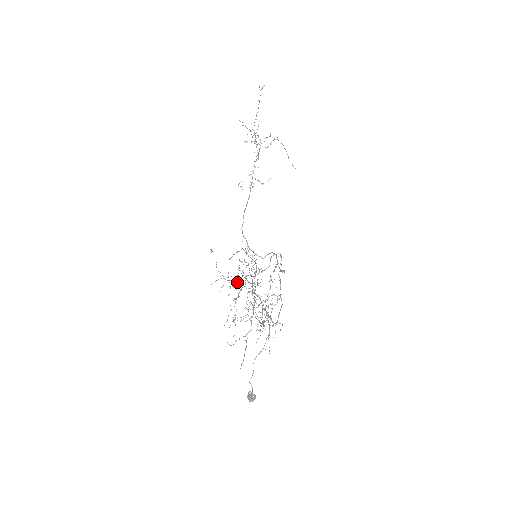
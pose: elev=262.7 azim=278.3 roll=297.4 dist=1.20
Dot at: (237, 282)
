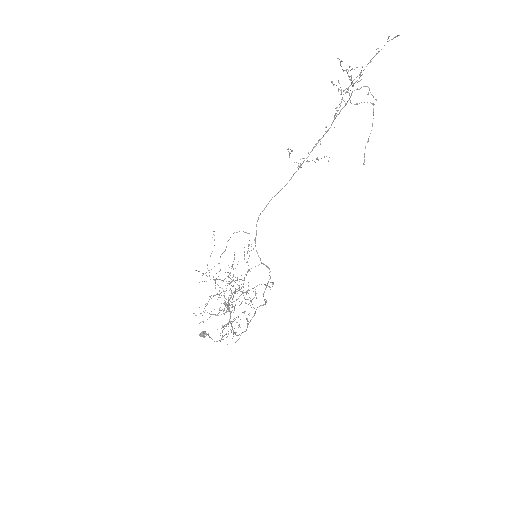
Dot at: (225, 272)
